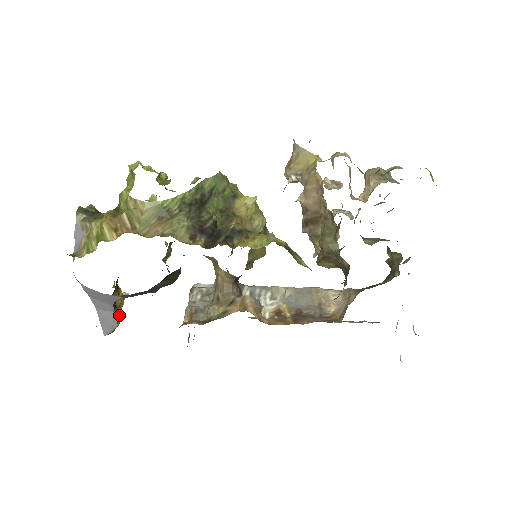
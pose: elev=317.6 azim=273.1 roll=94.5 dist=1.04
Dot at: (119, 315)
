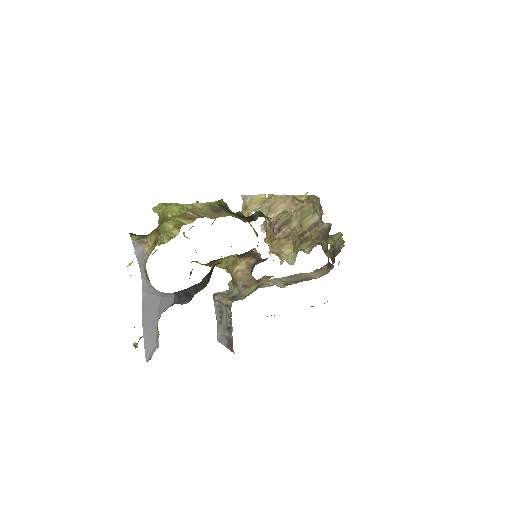
Dot at: occluded
